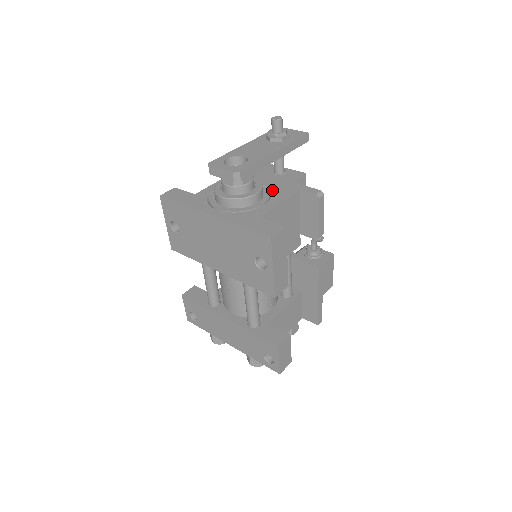
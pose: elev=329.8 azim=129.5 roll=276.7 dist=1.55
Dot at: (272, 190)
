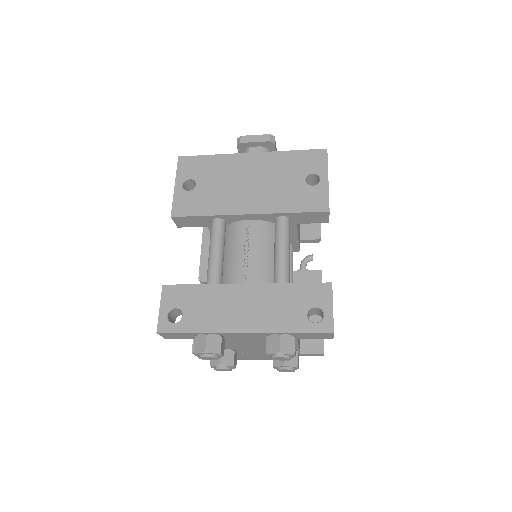
Dot at: occluded
